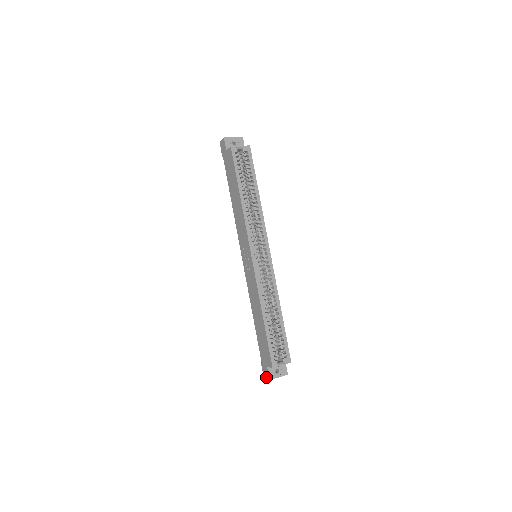
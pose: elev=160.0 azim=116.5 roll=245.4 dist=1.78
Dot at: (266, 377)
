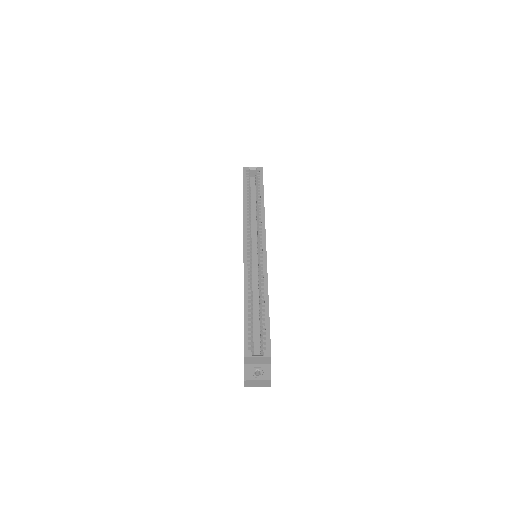
Dot at: occluded
